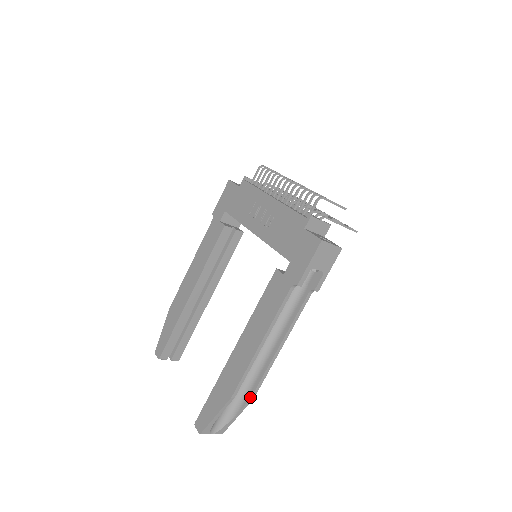
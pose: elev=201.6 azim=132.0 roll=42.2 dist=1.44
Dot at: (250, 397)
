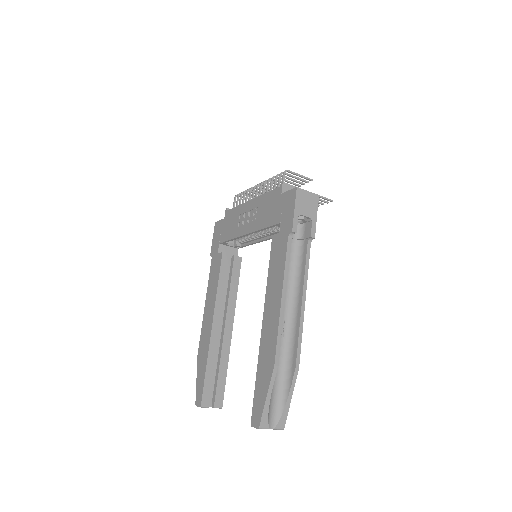
Dot at: (294, 367)
